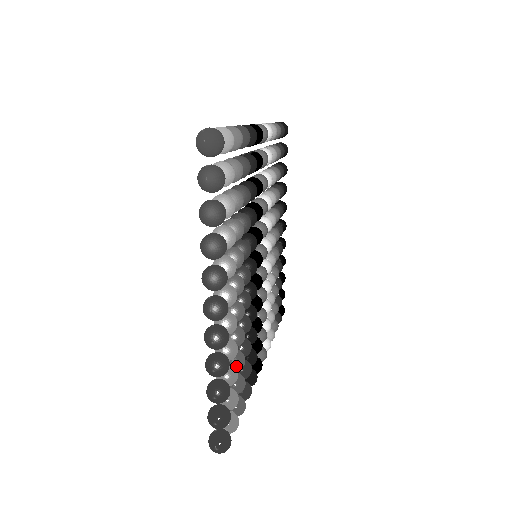
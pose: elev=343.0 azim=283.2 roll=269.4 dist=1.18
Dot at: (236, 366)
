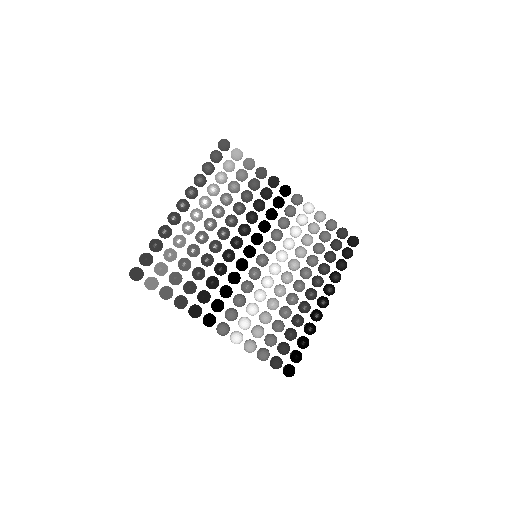
Dot at: (180, 261)
